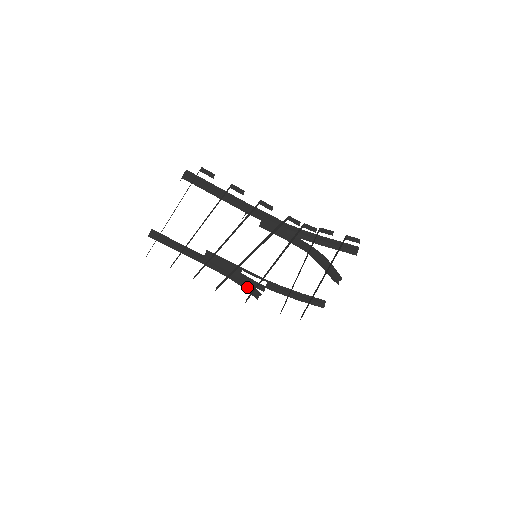
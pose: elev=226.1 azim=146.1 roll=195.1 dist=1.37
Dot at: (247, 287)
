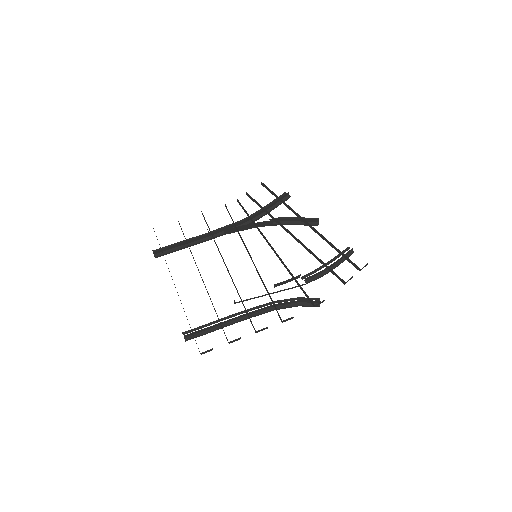
Dot at: (299, 300)
